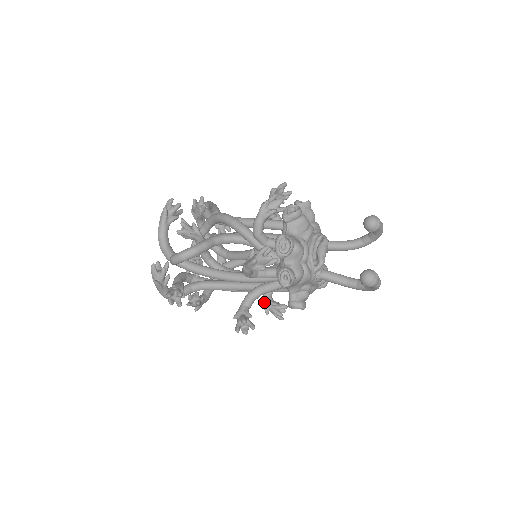
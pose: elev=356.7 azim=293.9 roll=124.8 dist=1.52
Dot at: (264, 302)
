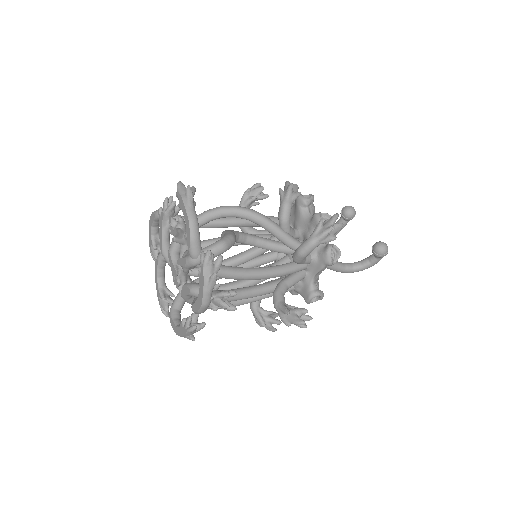
Dot at: (258, 313)
